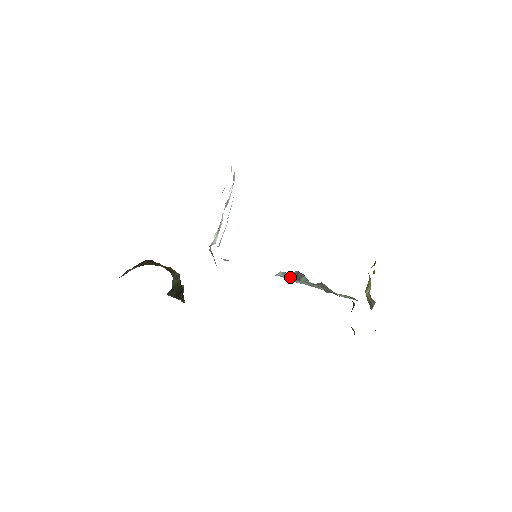
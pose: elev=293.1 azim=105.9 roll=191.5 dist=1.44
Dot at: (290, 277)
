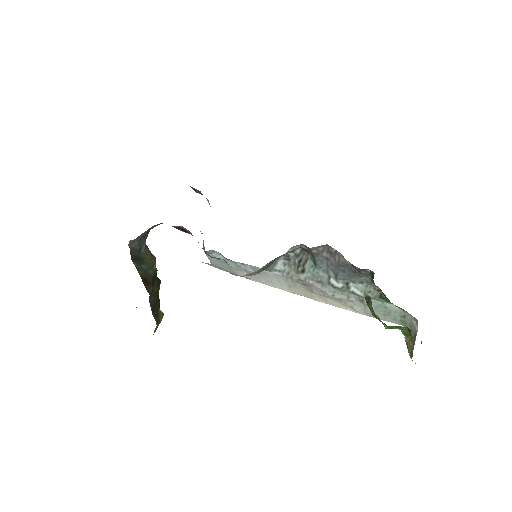
Dot at: (292, 269)
